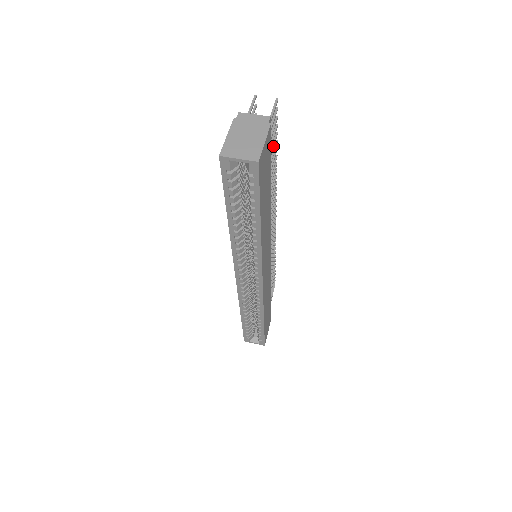
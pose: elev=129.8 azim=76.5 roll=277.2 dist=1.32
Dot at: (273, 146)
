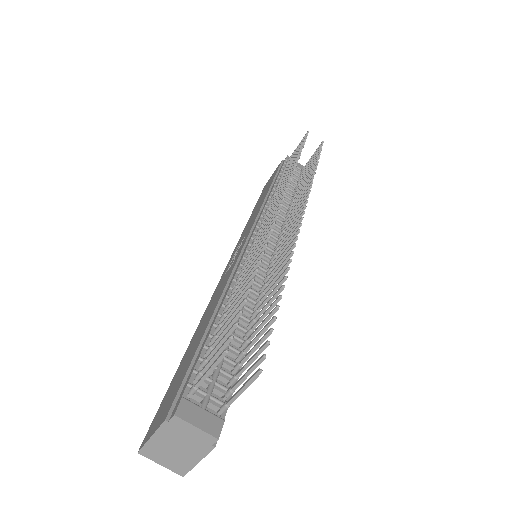
Dot at: (258, 338)
